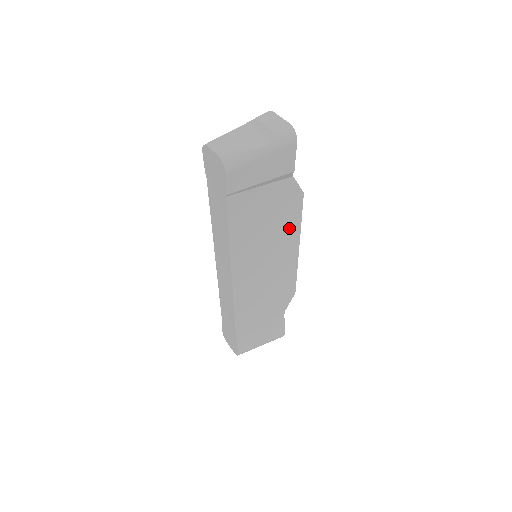
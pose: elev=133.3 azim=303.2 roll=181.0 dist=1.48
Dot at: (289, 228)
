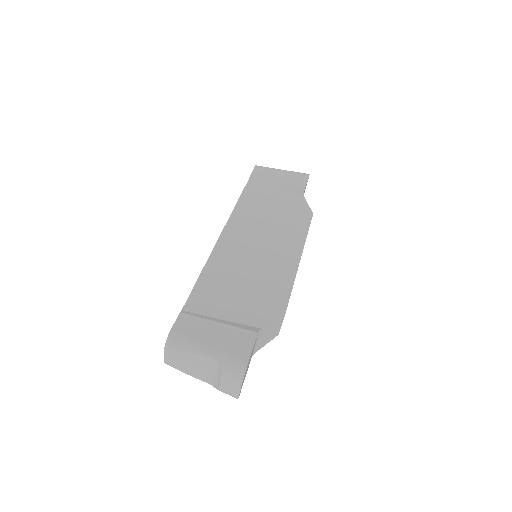
Dot at: occluded
